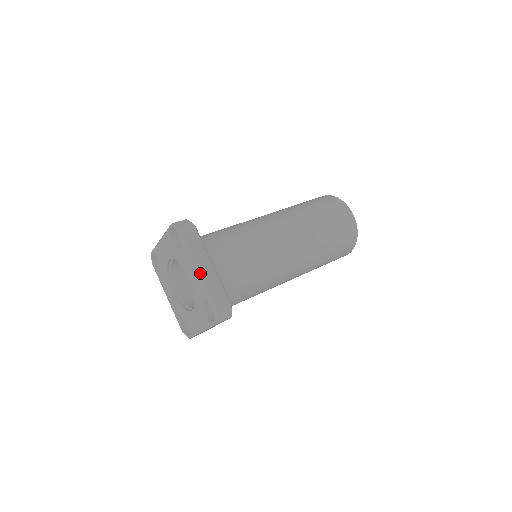
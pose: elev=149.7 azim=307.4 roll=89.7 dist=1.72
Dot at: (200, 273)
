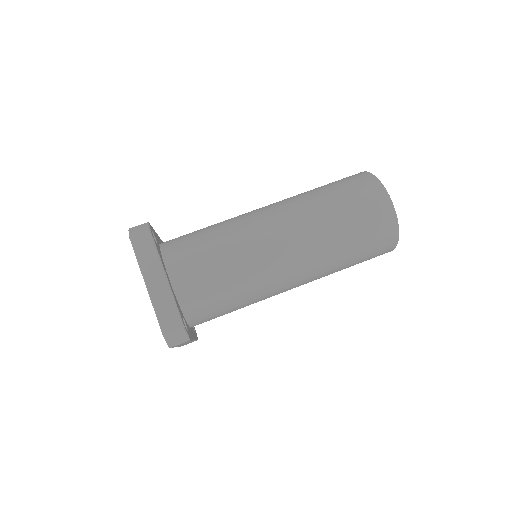
Dot at: (149, 289)
